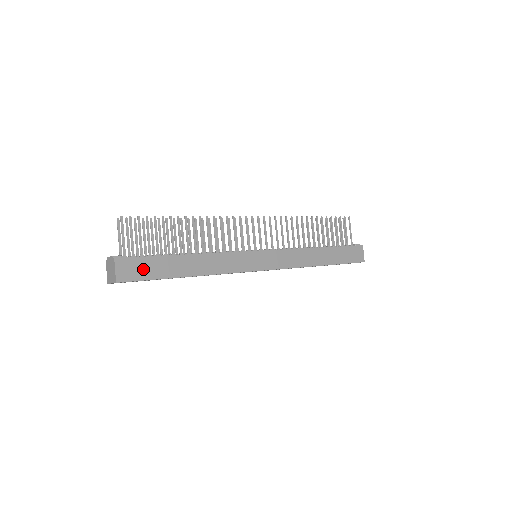
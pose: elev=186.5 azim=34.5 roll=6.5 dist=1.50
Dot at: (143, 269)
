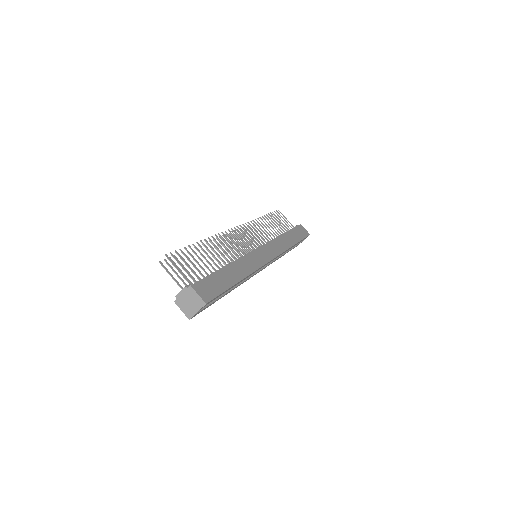
Dot at: (212, 287)
